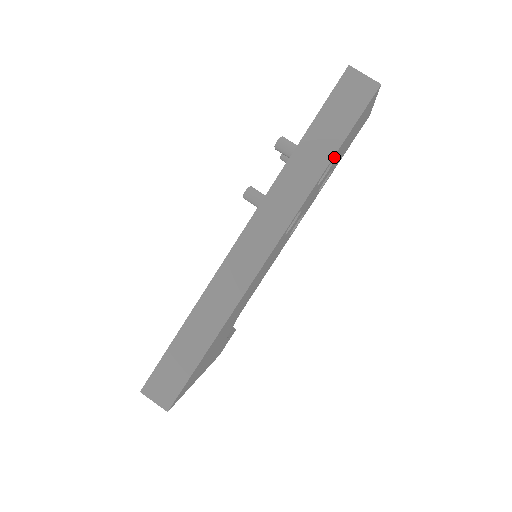
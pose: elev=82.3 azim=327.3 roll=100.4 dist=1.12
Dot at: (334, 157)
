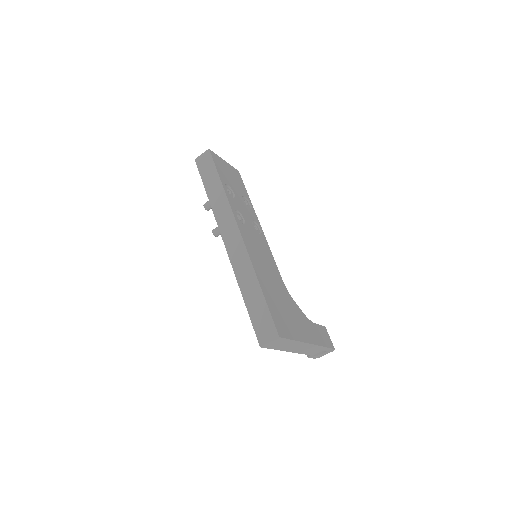
Dot at: (223, 182)
